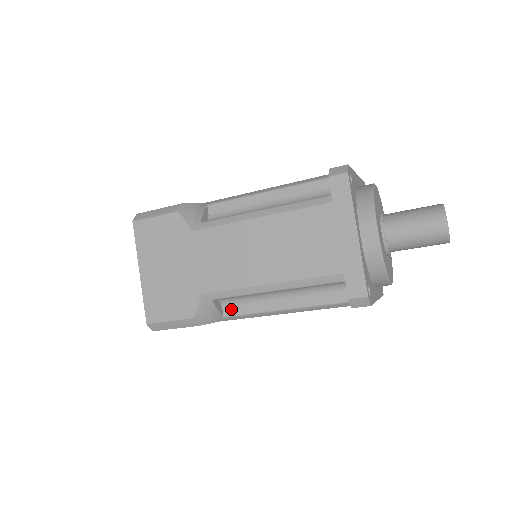
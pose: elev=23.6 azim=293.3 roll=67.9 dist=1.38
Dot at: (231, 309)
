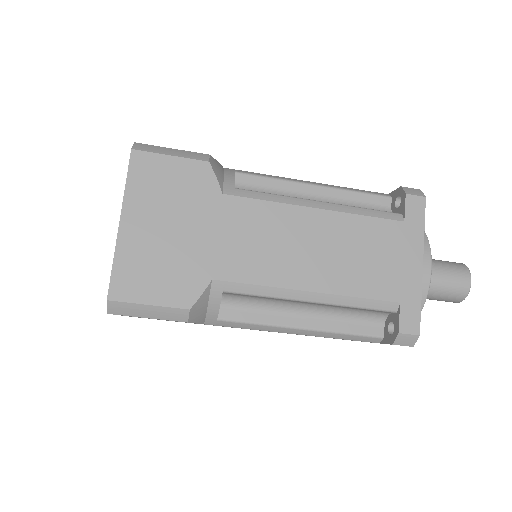
Dot at: (231, 311)
